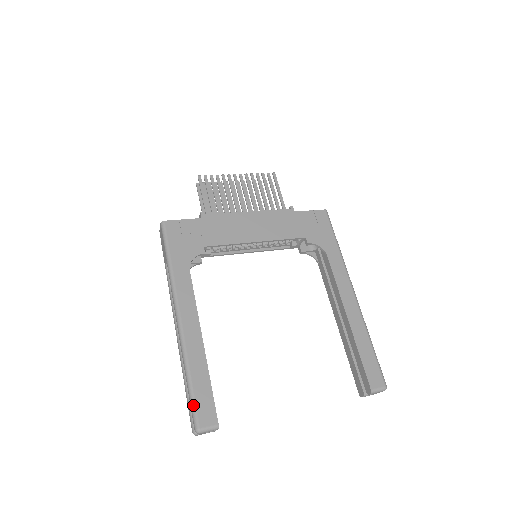
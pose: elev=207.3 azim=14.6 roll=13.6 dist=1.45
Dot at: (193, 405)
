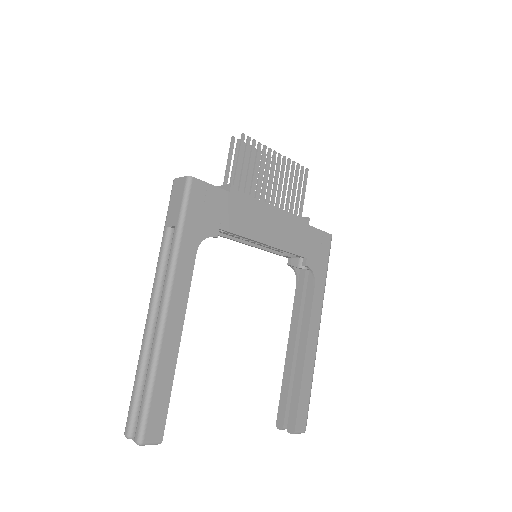
Dot at: (145, 414)
